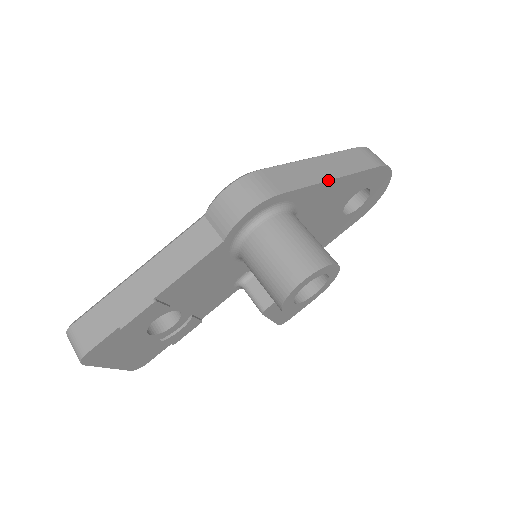
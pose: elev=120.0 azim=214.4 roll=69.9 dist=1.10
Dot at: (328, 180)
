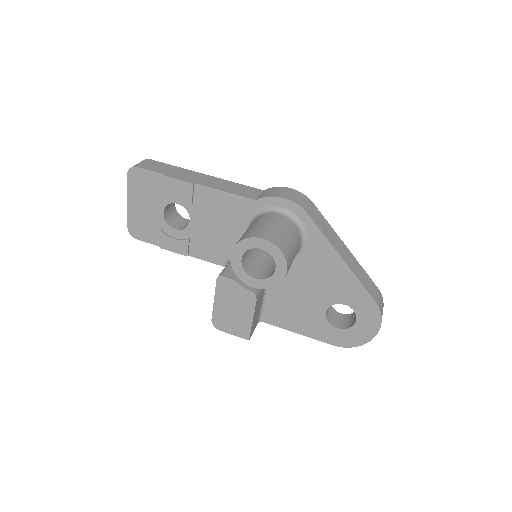
Dot at: (339, 253)
